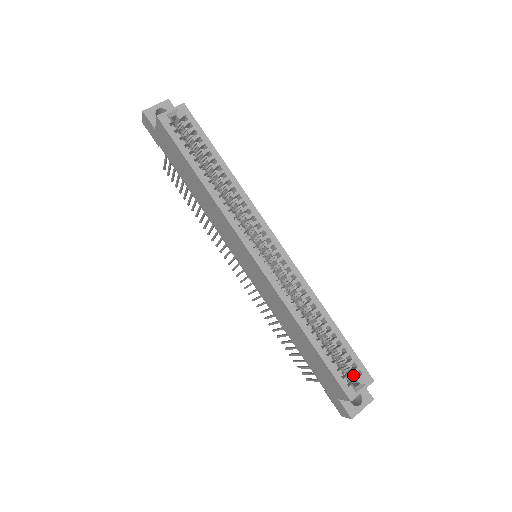
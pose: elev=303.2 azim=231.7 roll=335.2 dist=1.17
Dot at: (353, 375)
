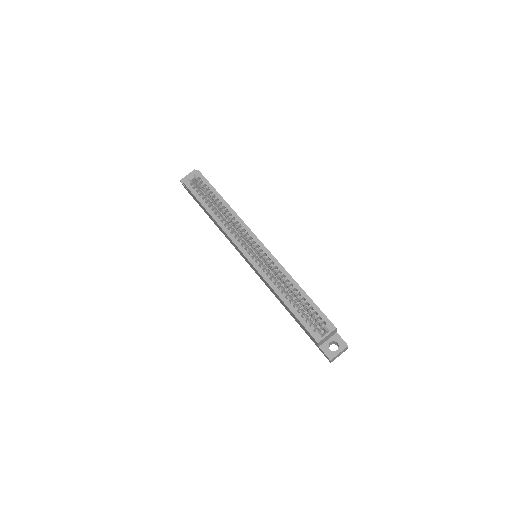
Dot at: (323, 326)
